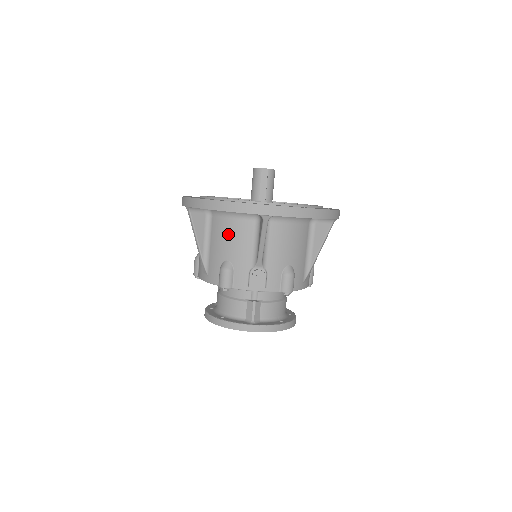
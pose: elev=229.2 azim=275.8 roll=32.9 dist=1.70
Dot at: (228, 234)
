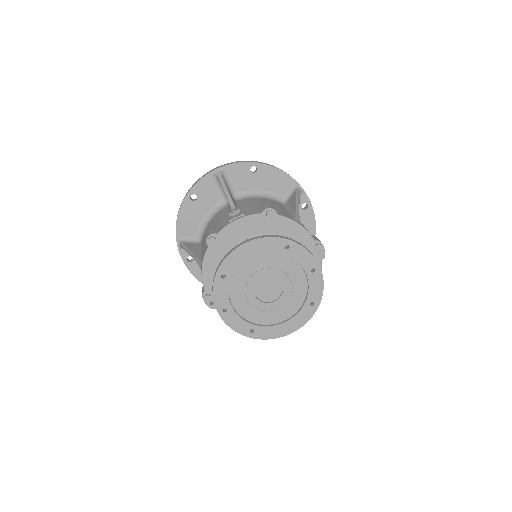
Dot at: (210, 226)
